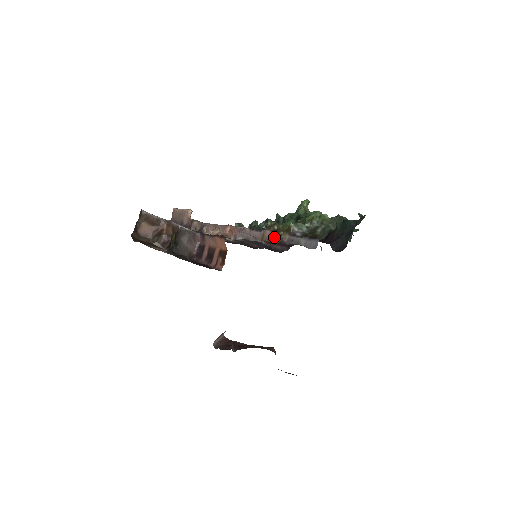
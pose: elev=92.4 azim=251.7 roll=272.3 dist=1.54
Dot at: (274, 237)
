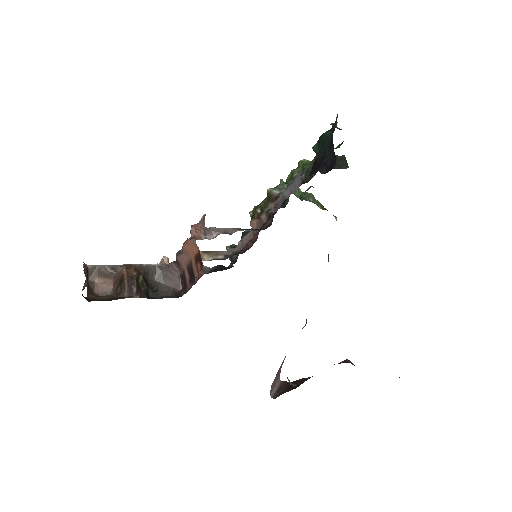
Dot at: (261, 220)
